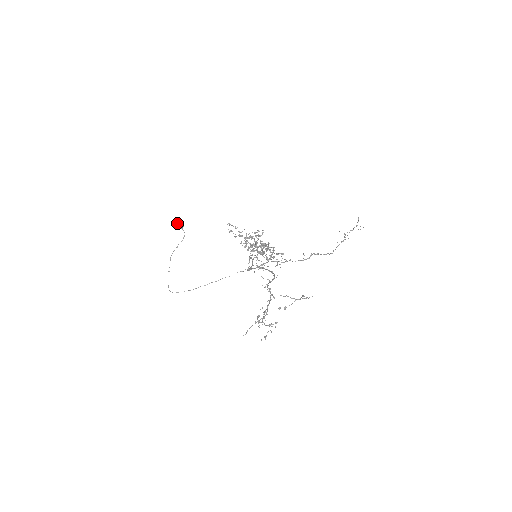
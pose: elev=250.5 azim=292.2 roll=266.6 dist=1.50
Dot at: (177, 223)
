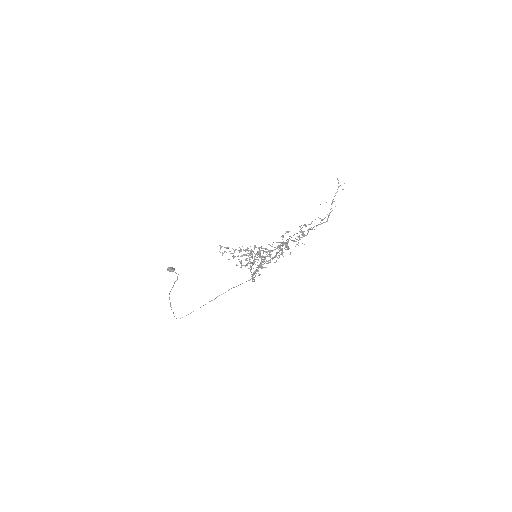
Dot at: occluded
